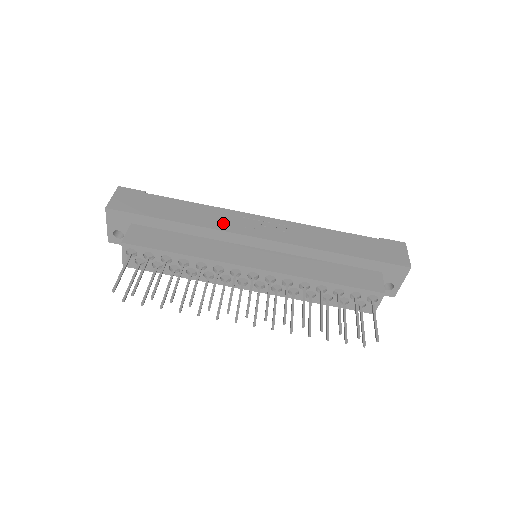
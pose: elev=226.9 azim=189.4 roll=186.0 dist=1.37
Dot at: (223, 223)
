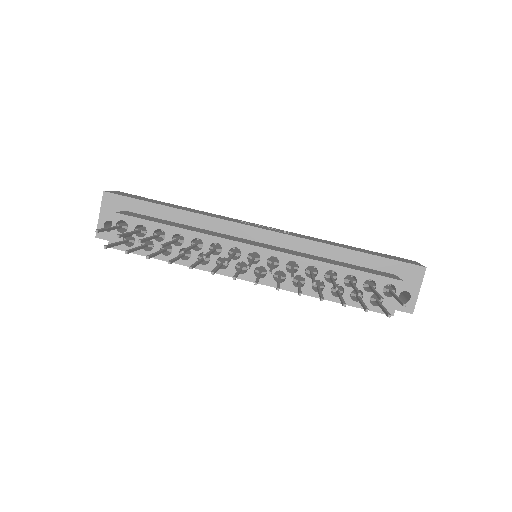
Dot at: (223, 218)
